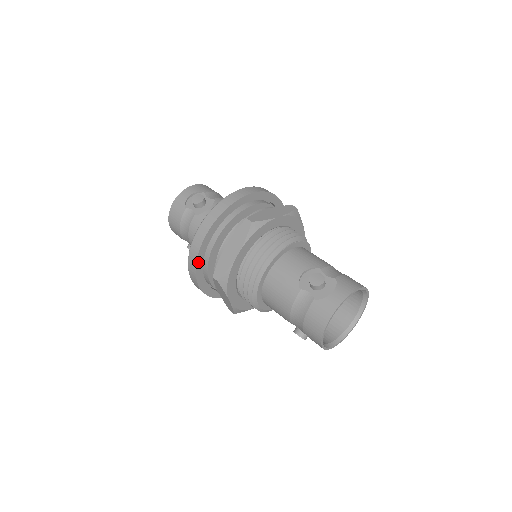
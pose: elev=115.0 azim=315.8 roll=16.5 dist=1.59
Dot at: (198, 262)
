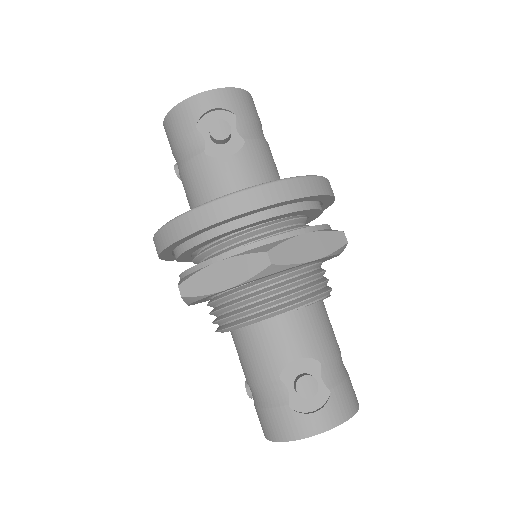
Dot at: (170, 246)
